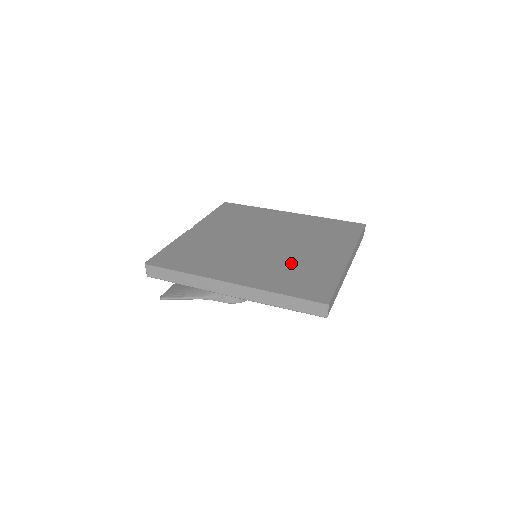
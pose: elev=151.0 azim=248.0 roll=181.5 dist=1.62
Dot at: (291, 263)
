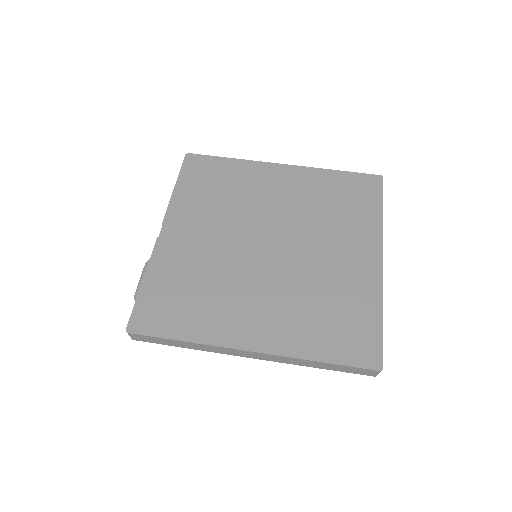
Dot at: (315, 289)
